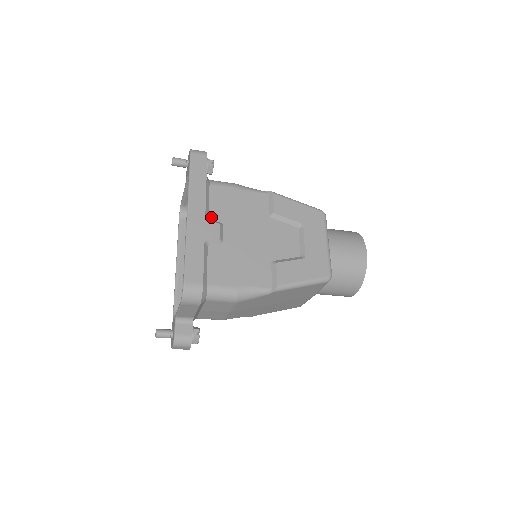
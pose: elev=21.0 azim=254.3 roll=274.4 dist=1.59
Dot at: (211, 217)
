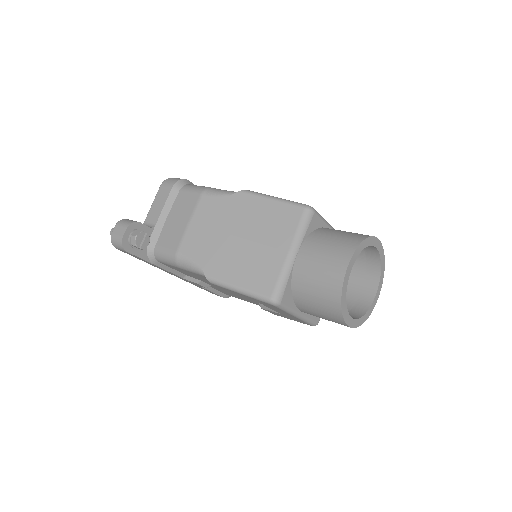
Dot at: (187, 275)
